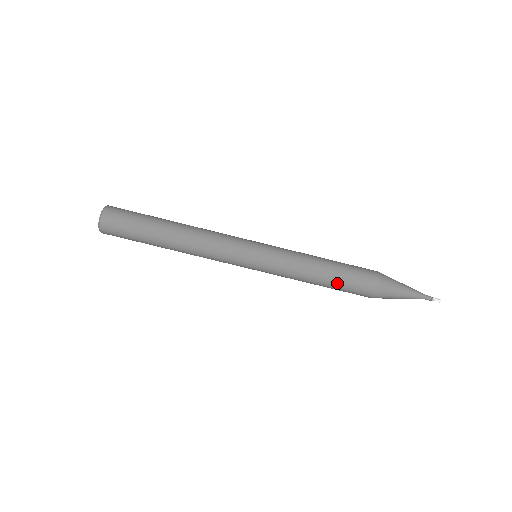
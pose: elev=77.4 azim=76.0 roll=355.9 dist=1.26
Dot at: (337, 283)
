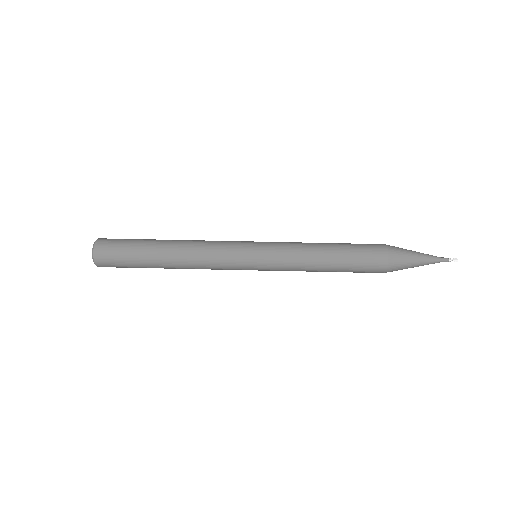
Dot at: (344, 265)
